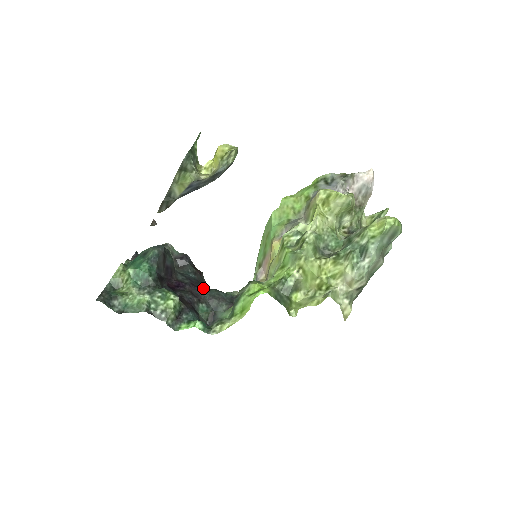
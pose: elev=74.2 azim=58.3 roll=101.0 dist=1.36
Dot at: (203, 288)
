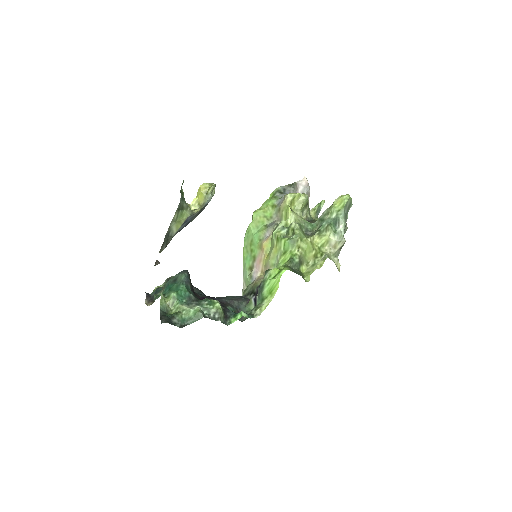
Dot at: (220, 297)
